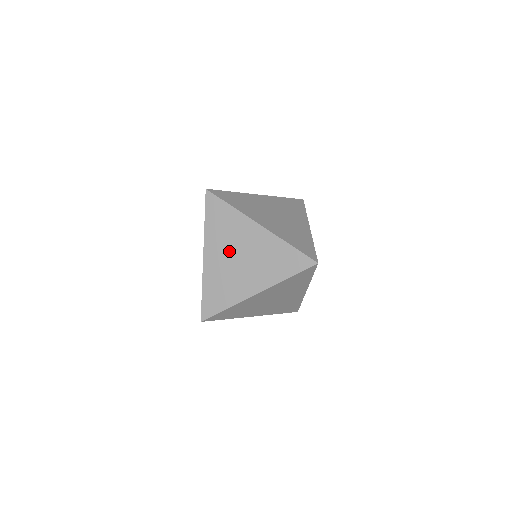
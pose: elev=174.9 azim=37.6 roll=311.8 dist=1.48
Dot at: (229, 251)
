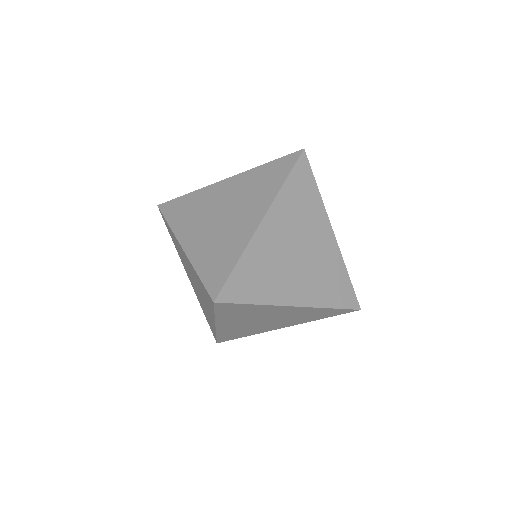
Dot at: (189, 274)
